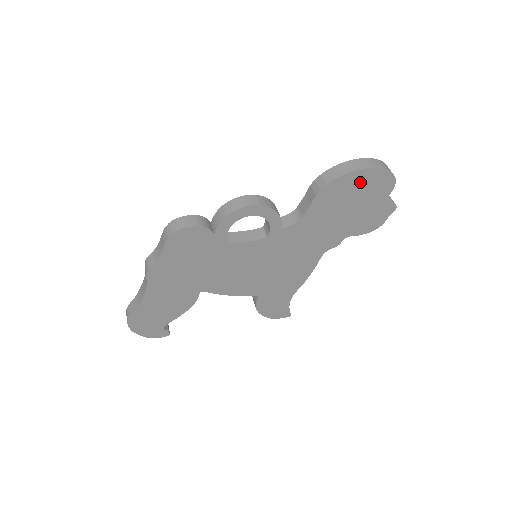
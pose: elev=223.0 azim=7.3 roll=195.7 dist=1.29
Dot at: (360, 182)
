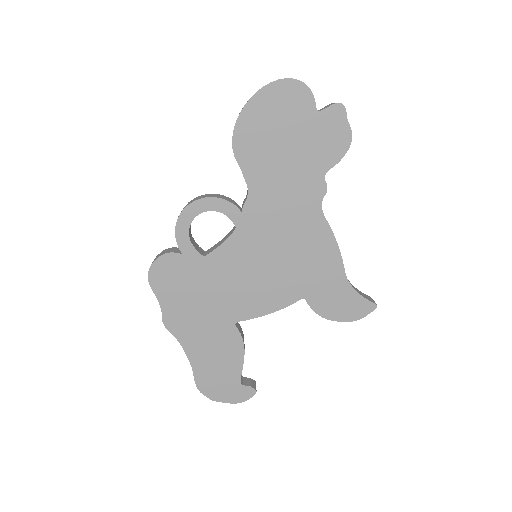
Dot at: (264, 112)
